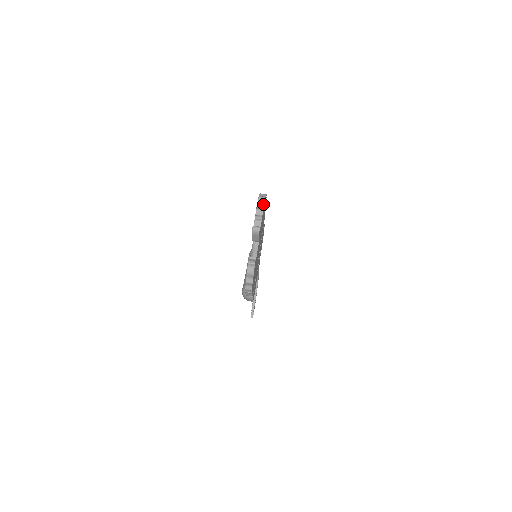
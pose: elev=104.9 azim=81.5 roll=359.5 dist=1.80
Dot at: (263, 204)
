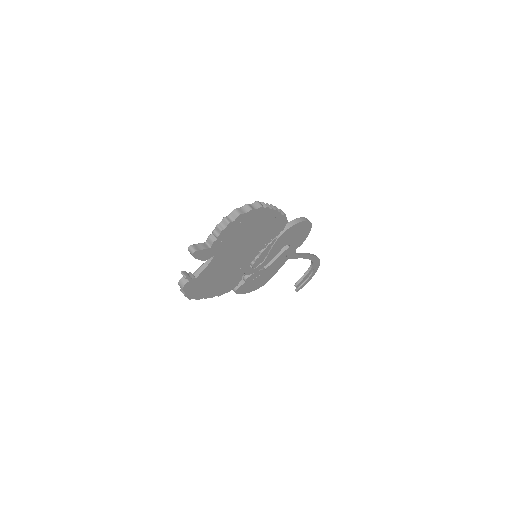
Dot at: (227, 223)
